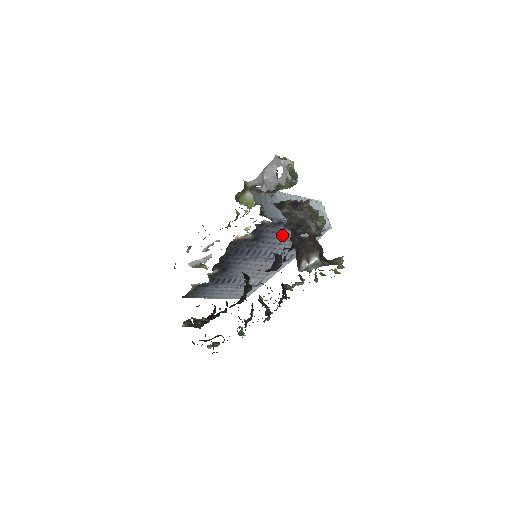
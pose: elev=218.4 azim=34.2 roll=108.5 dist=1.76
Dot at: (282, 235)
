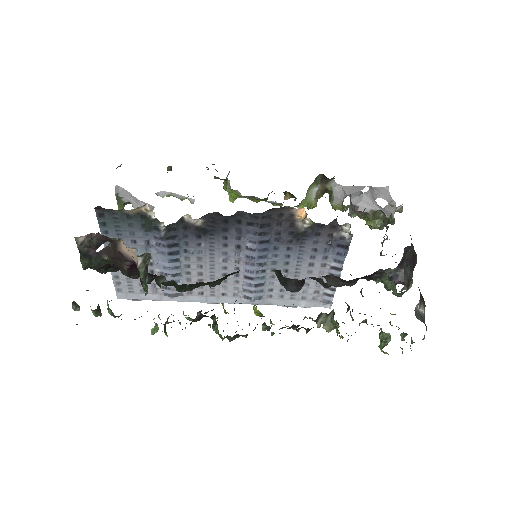
Dot at: (308, 263)
